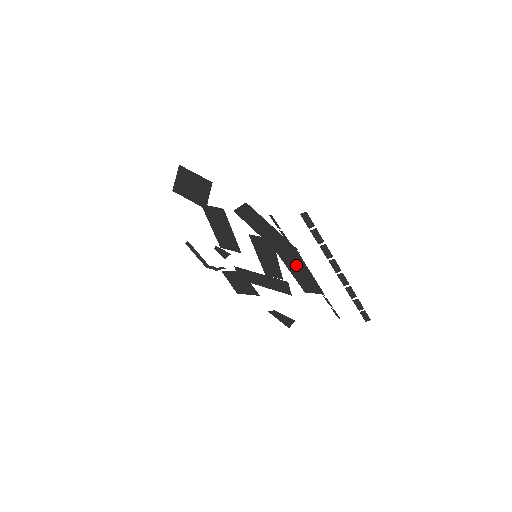
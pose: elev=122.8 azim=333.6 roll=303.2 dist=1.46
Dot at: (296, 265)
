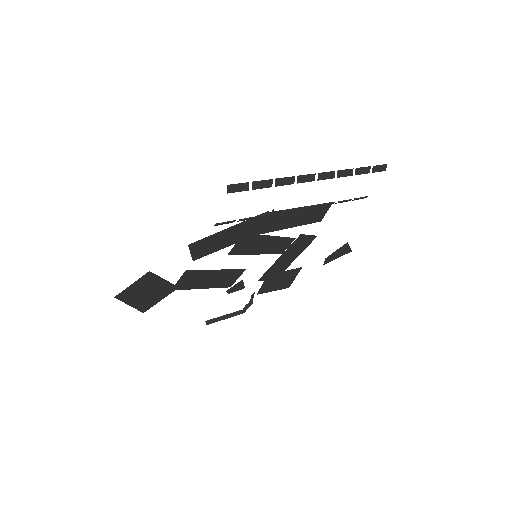
Dot at: (286, 219)
